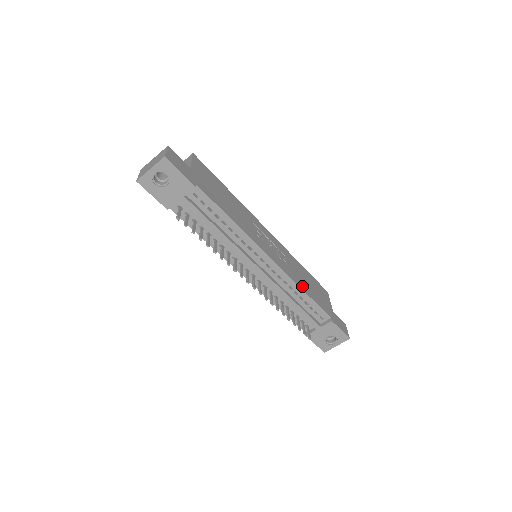
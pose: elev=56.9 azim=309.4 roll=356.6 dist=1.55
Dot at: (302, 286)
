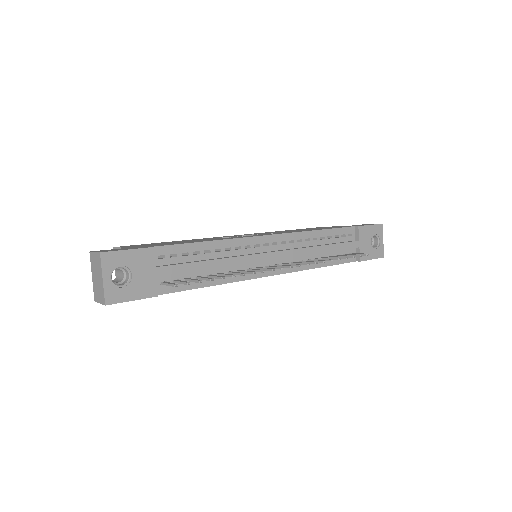
Dot at: (310, 230)
